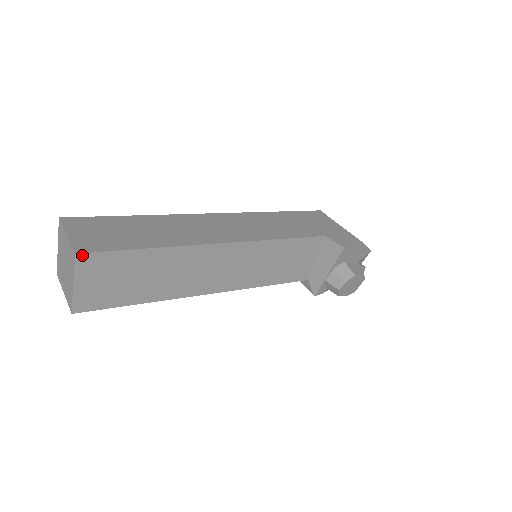
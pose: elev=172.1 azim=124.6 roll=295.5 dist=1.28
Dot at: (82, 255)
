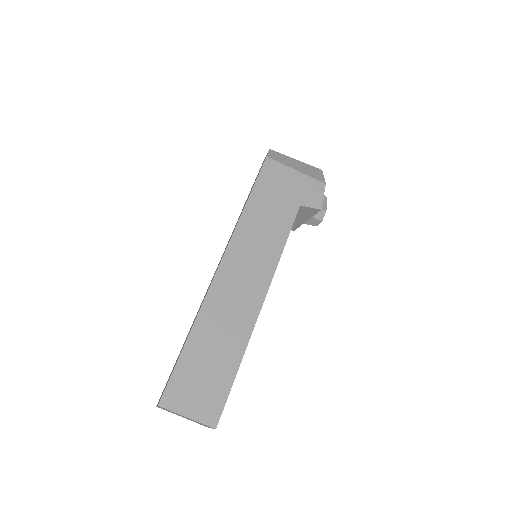
Dot at: (217, 424)
